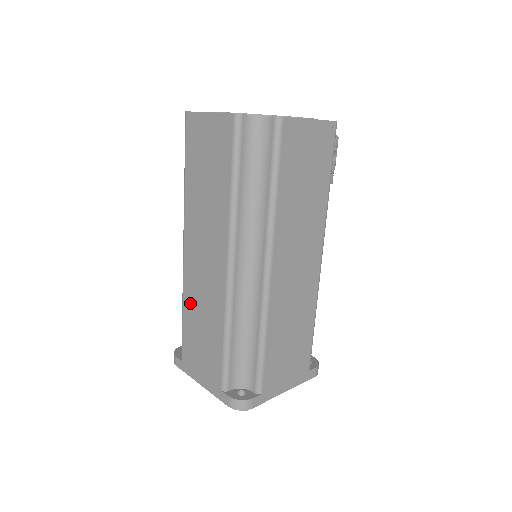
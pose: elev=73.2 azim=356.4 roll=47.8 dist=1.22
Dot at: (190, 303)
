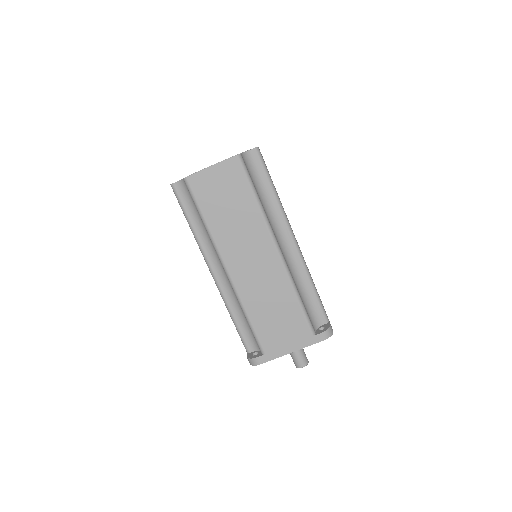
Dot at: (254, 304)
